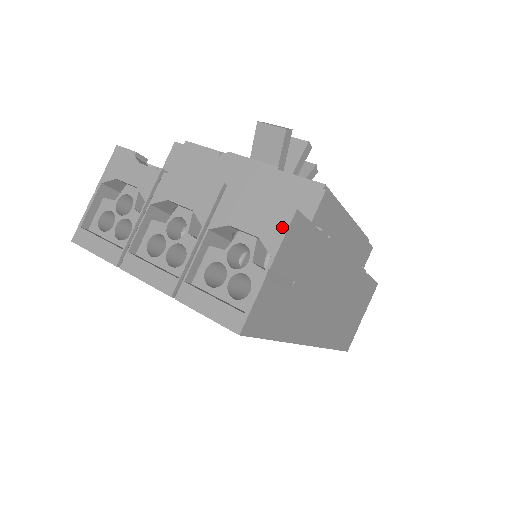
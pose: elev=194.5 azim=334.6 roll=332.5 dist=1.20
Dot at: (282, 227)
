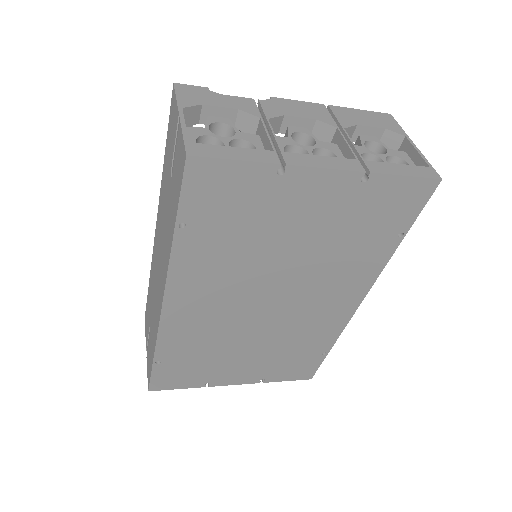
Dot at: (393, 122)
